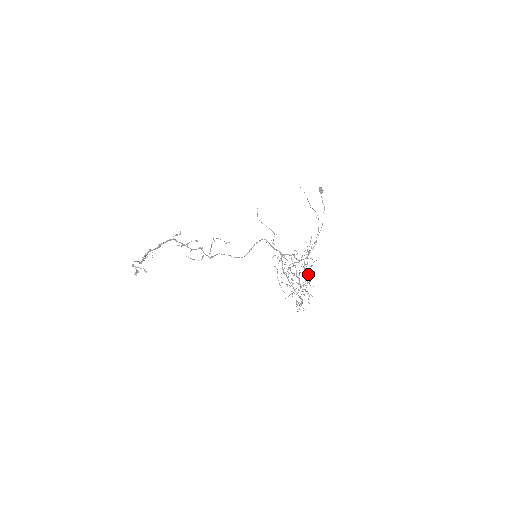
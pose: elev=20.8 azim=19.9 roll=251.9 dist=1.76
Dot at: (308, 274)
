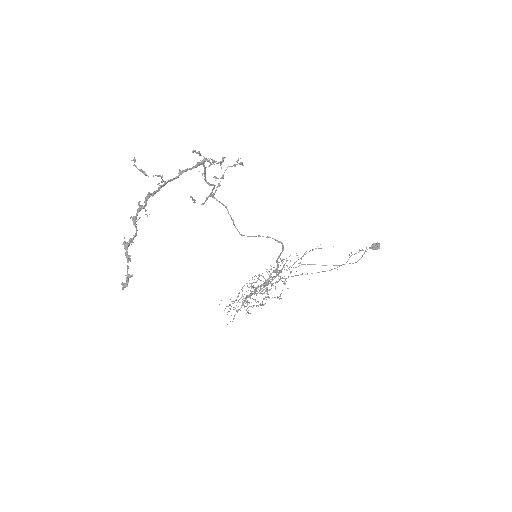
Dot at: occluded
